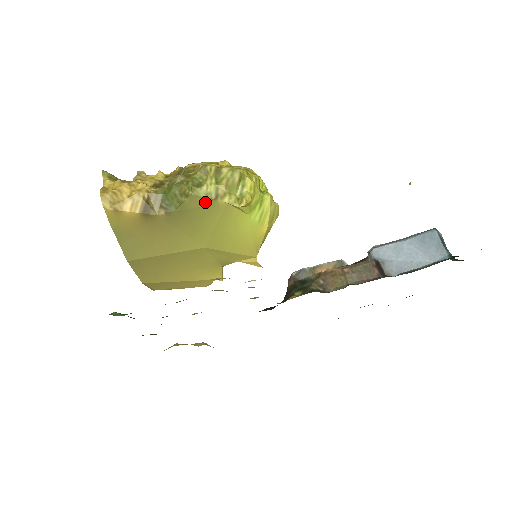
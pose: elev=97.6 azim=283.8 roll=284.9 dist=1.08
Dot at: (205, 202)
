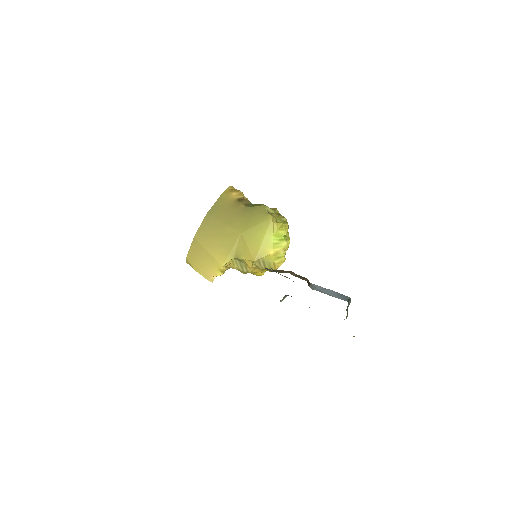
Dot at: (264, 212)
